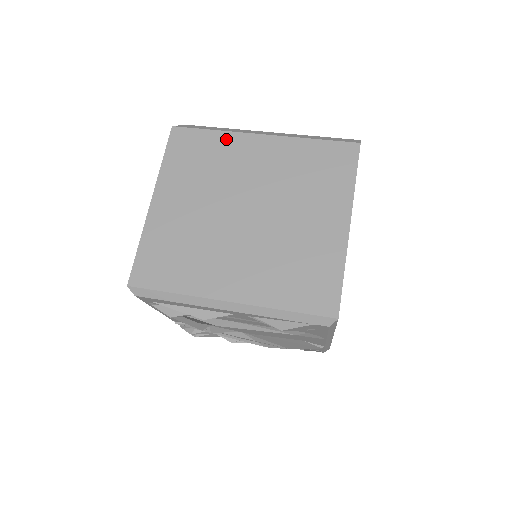
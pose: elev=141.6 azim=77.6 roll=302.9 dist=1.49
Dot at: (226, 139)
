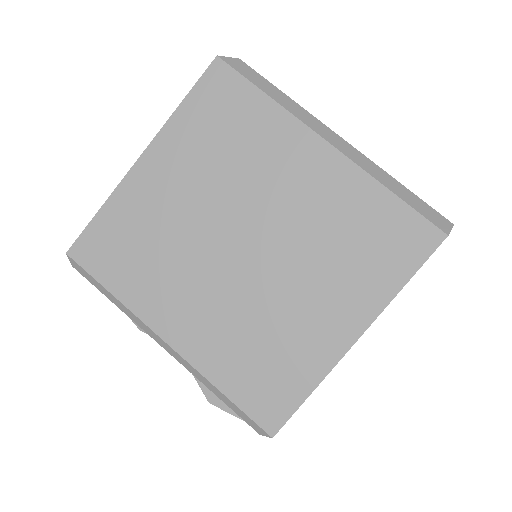
Dot at: (276, 120)
